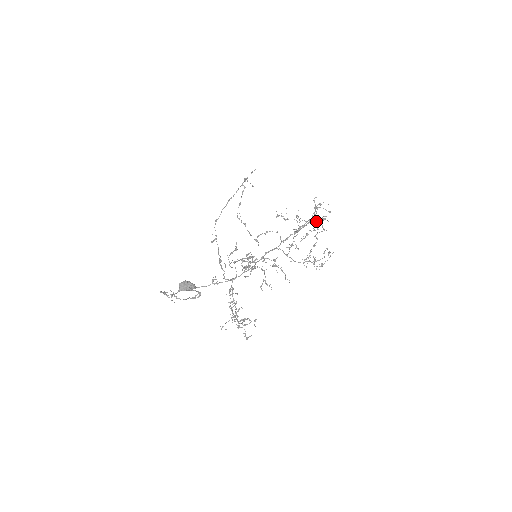
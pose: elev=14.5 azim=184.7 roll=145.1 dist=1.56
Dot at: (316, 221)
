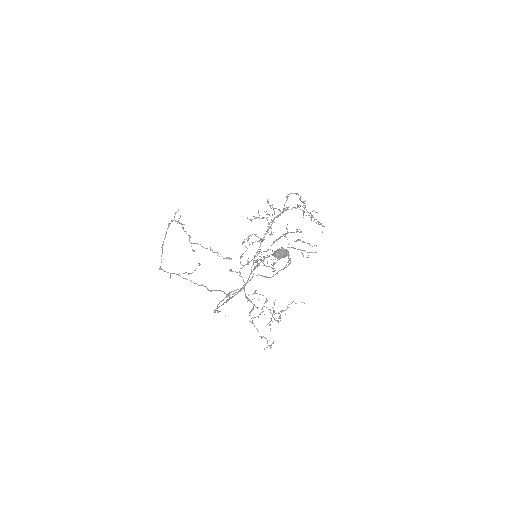
Dot at: (271, 222)
